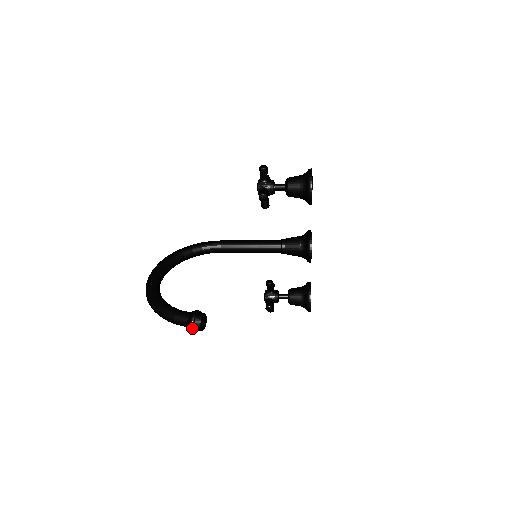
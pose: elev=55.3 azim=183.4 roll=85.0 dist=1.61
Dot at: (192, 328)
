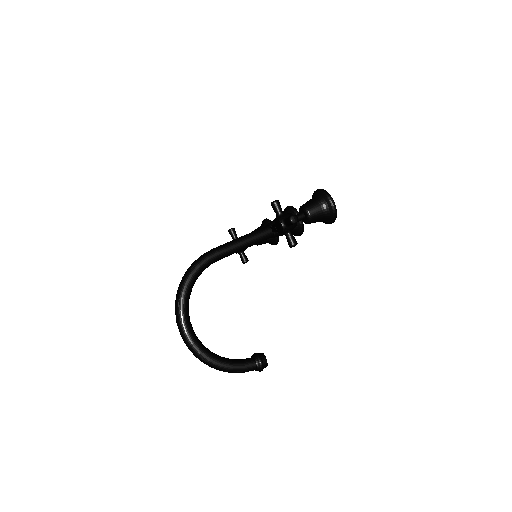
Dot at: occluded
